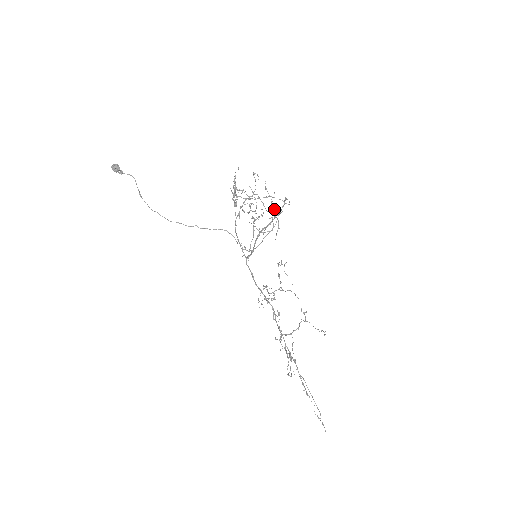
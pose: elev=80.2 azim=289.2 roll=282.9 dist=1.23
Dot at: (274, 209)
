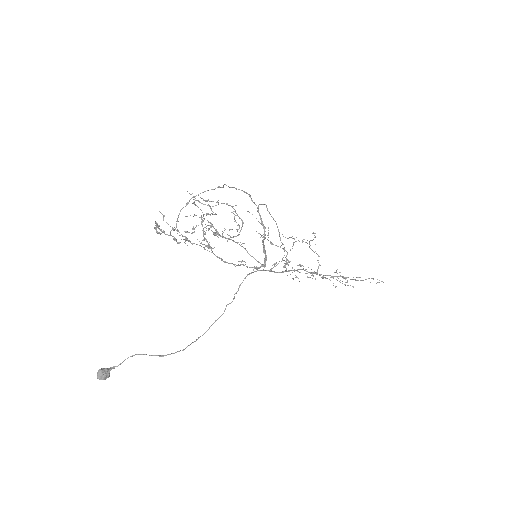
Dot at: occluded
